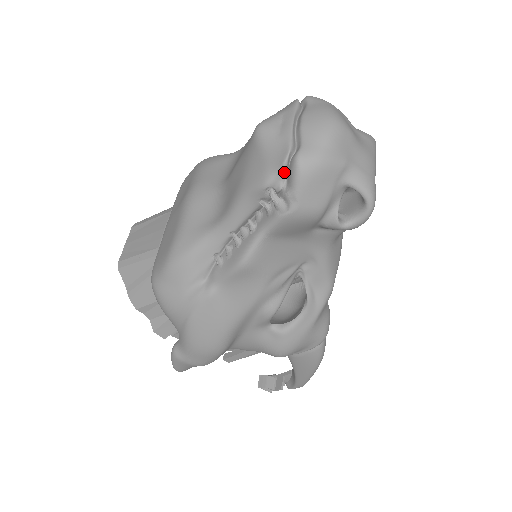
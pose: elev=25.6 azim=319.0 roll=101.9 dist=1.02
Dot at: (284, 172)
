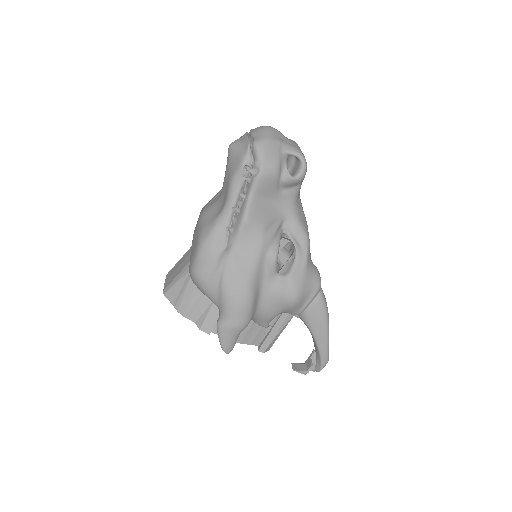
Dot at: (250, 154)
